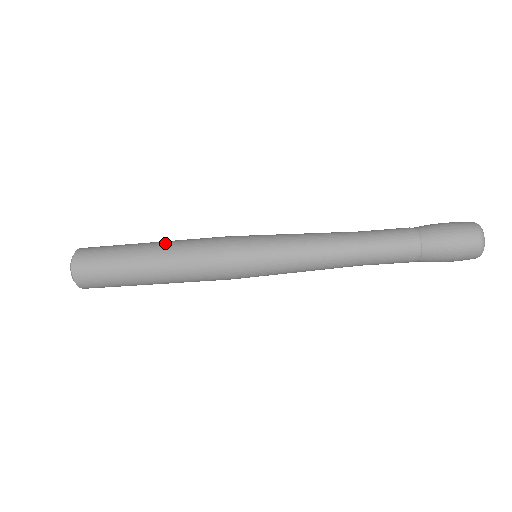
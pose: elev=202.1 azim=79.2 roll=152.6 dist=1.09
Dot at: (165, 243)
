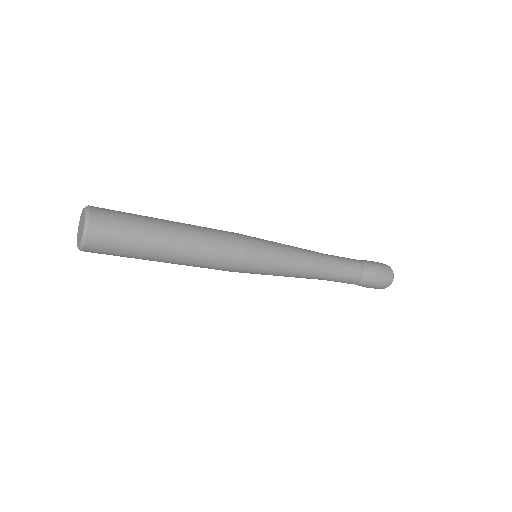
Dot at: (189, 226)
